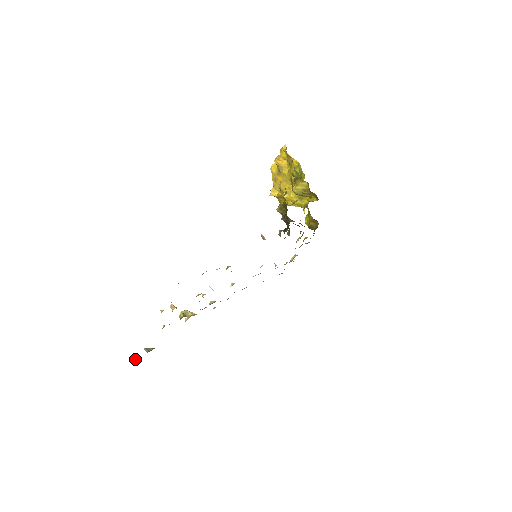
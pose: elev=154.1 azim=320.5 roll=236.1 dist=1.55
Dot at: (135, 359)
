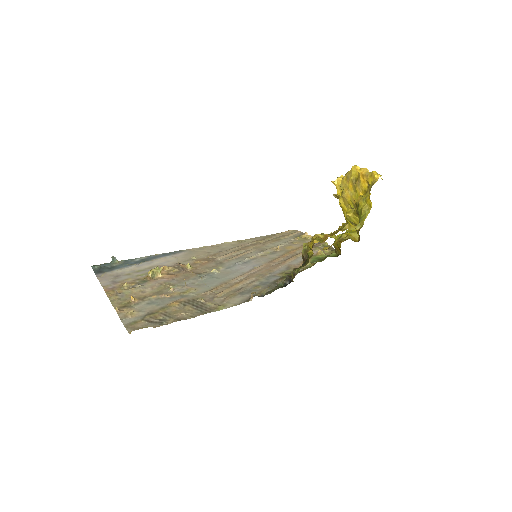
Dot at: (96, 268)
